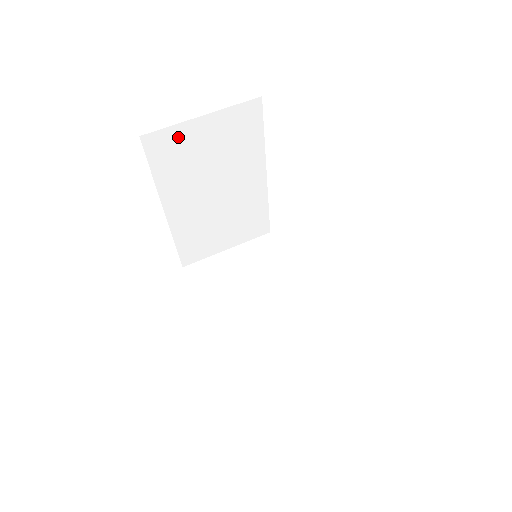
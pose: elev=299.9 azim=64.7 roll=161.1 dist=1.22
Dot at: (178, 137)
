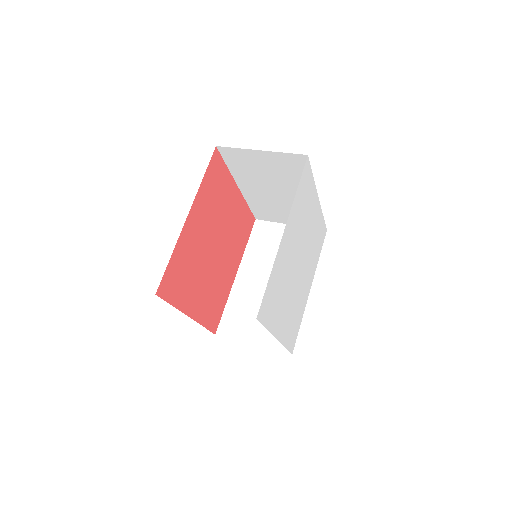
Dot at: (244, 155)
